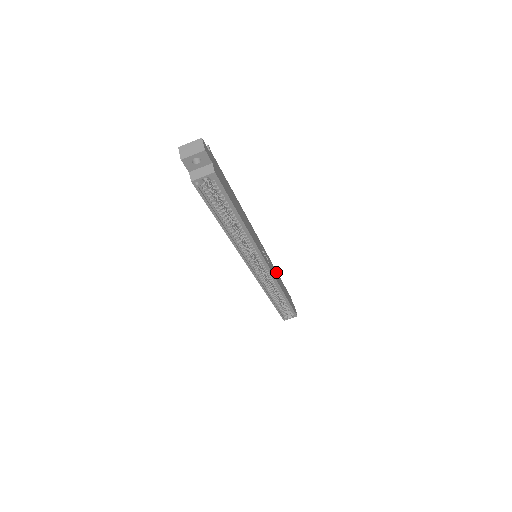
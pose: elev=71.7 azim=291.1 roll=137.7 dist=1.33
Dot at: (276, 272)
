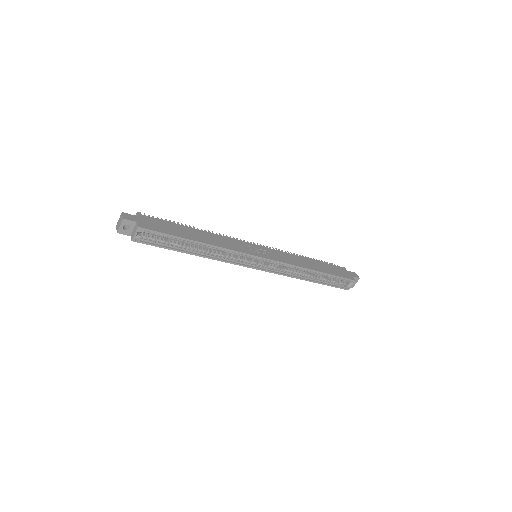
Dot at: (297, 257)
